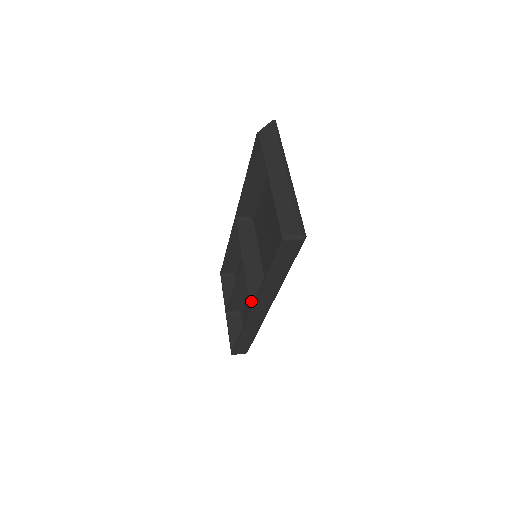
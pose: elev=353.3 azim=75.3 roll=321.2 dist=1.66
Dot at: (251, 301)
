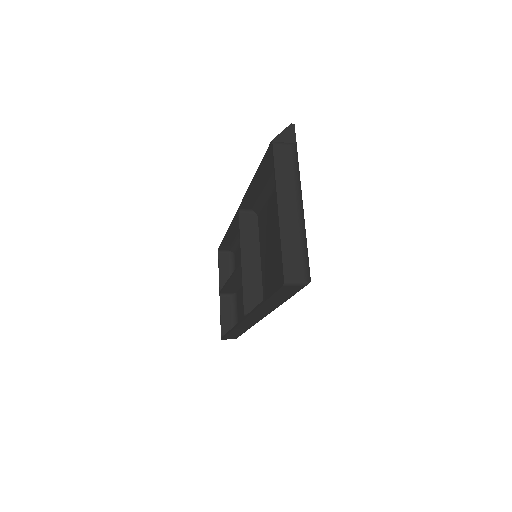
Dot at: (245, 309)
